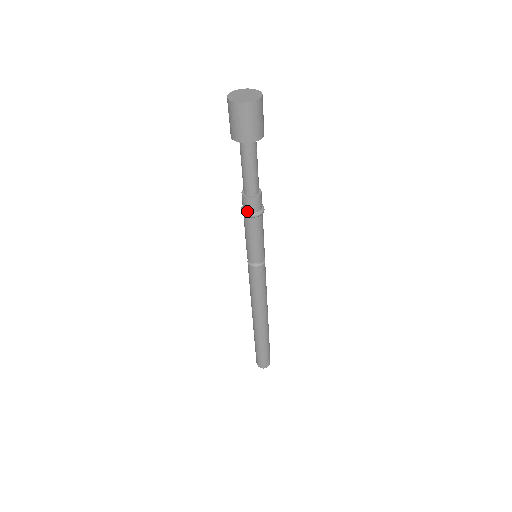
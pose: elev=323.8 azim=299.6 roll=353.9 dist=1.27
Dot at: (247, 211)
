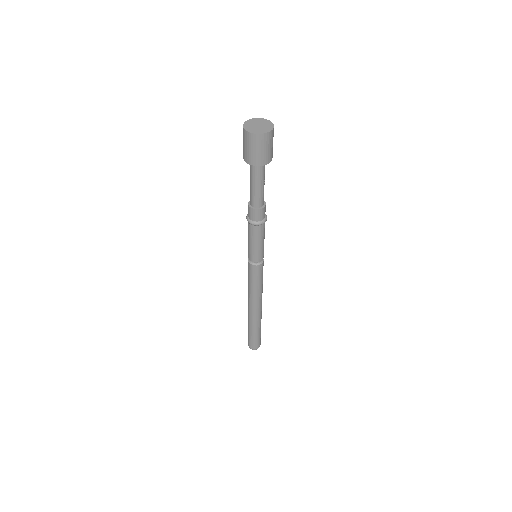
Dot at: (255, 221)
